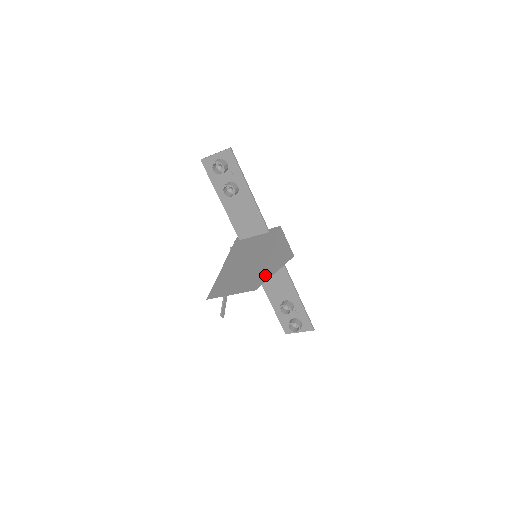
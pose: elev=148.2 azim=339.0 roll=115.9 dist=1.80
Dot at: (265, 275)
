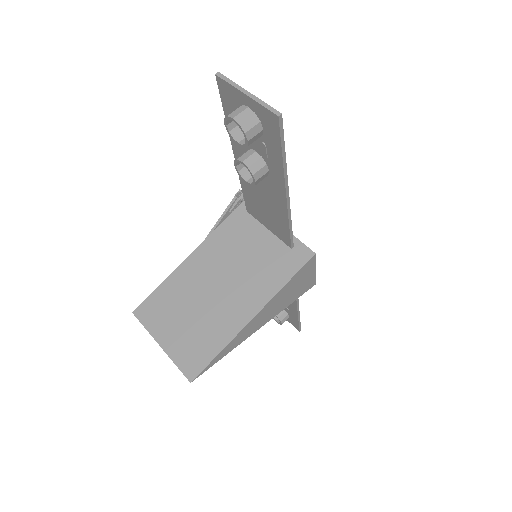
Dot at: (226, 350)
